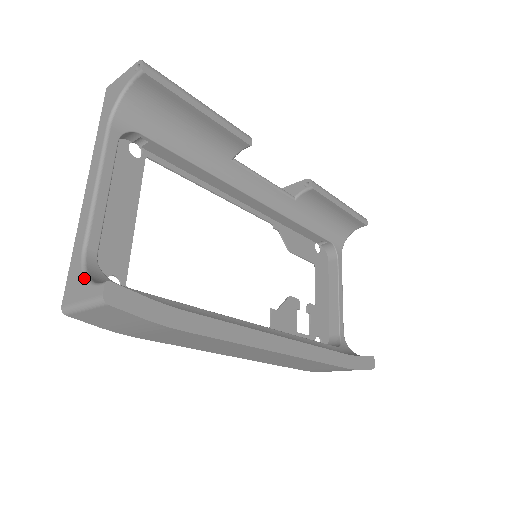
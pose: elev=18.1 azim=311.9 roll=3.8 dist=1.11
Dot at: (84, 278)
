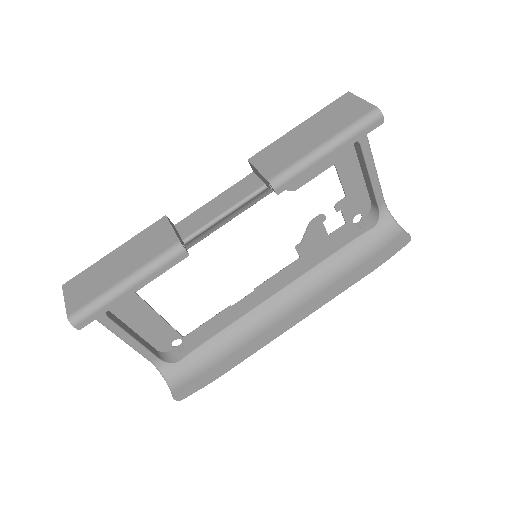
Dot at: (163, 377)
